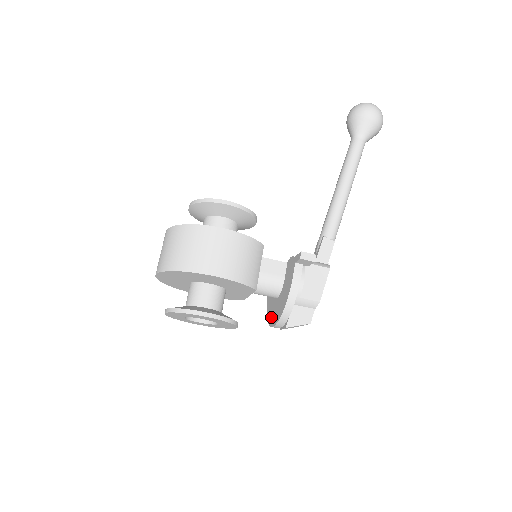
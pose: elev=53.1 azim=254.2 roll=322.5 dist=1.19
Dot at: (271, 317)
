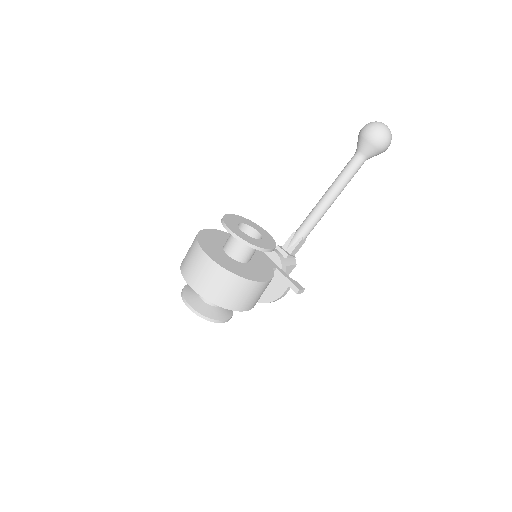
Dot at: occluded
